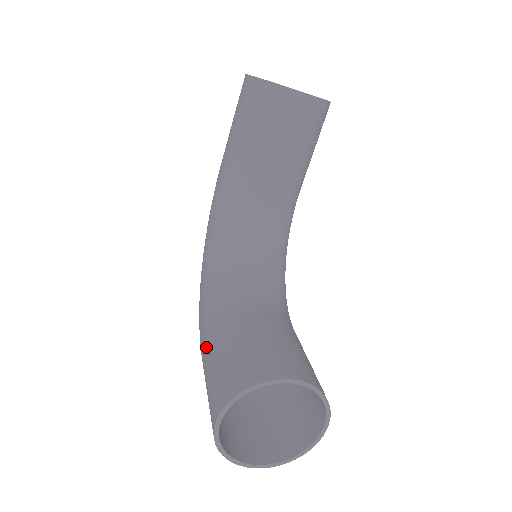
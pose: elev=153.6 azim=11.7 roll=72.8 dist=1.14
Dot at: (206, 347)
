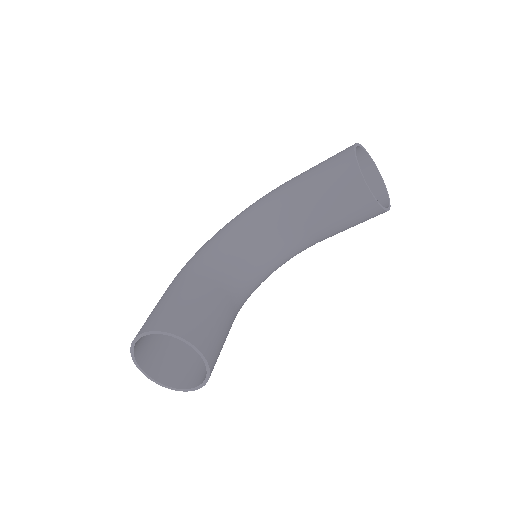
Dot at: (176, 284)
